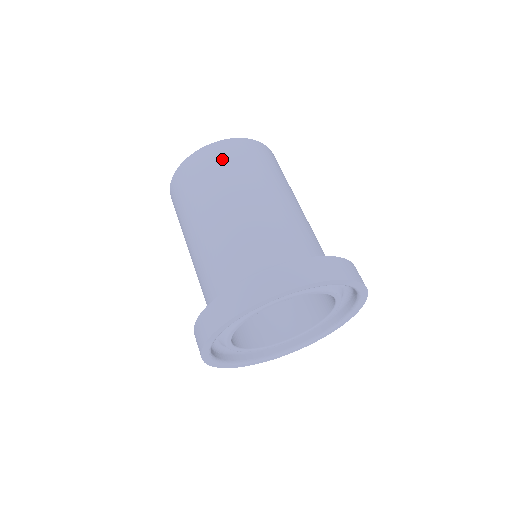
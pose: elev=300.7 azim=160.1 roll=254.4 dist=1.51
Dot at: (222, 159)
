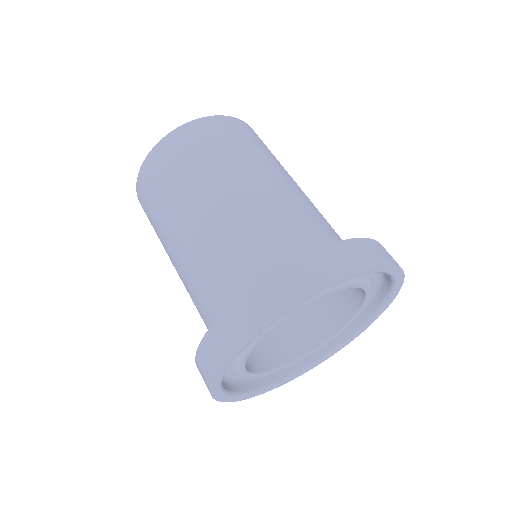
Dot at: (257, 137)
